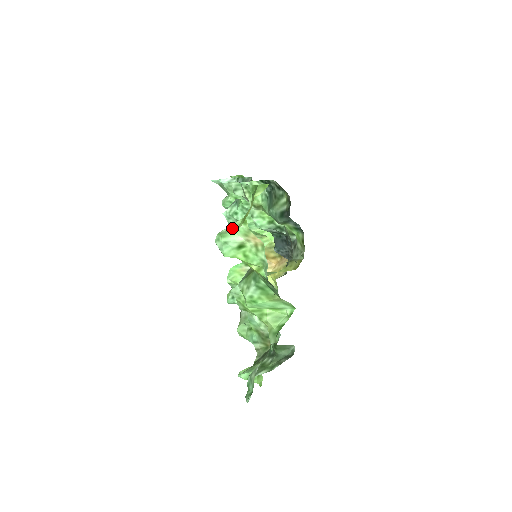
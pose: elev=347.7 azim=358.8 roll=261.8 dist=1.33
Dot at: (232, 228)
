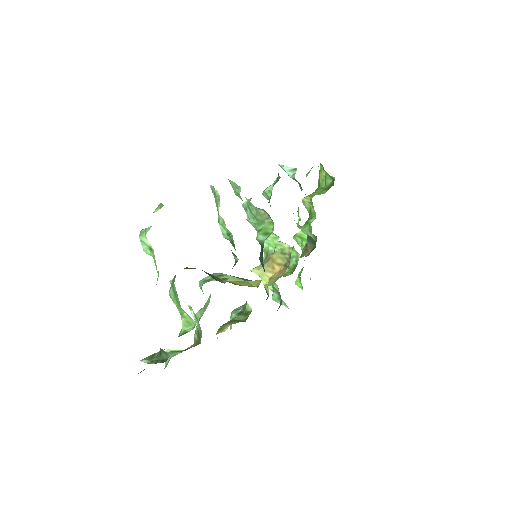
Dot at: (146, 231)
